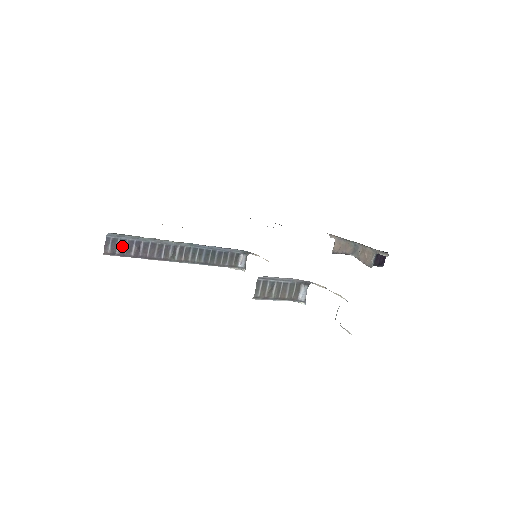
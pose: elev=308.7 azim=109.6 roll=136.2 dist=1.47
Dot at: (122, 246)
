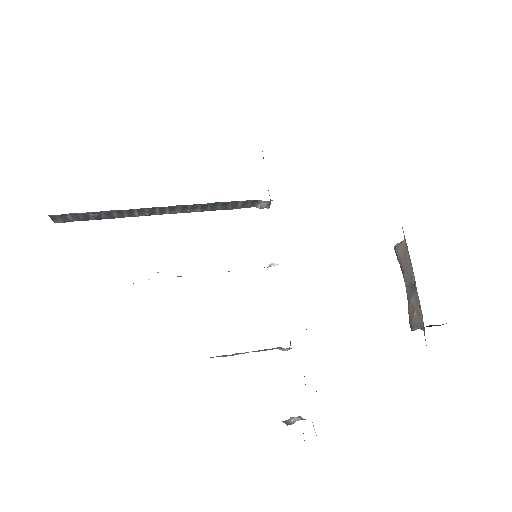
Dot at: (75, 217)
